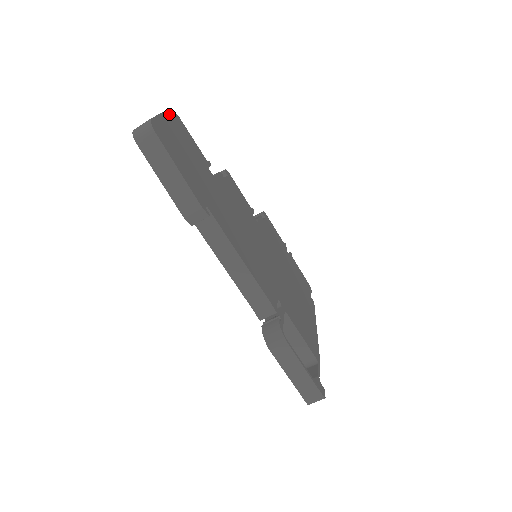
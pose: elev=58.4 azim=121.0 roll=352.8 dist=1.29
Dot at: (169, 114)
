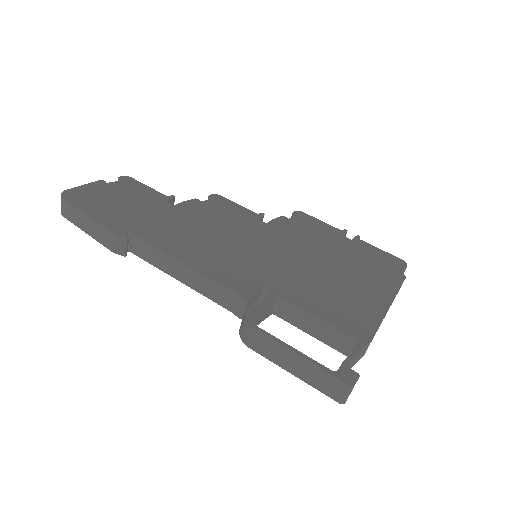
Dot at: (118, 180)
